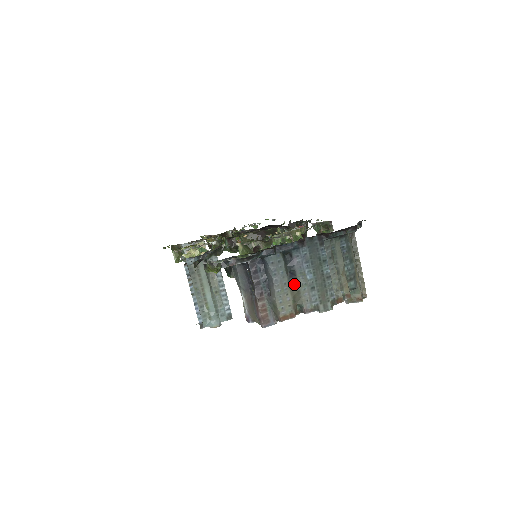
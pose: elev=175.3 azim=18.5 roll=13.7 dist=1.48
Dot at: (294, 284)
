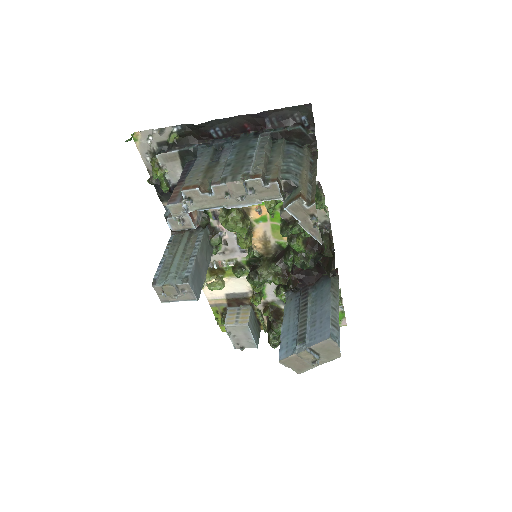
Dot at: (213, 166)
